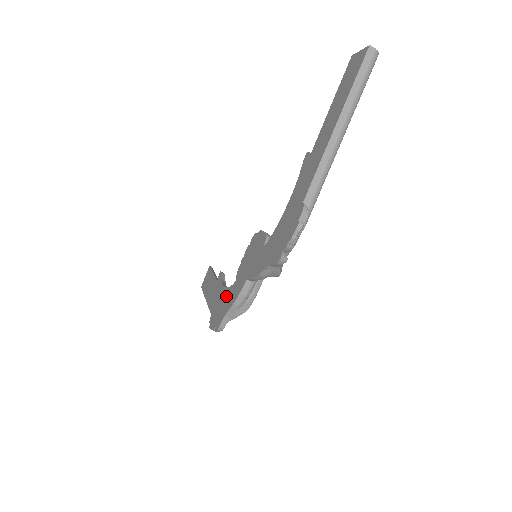
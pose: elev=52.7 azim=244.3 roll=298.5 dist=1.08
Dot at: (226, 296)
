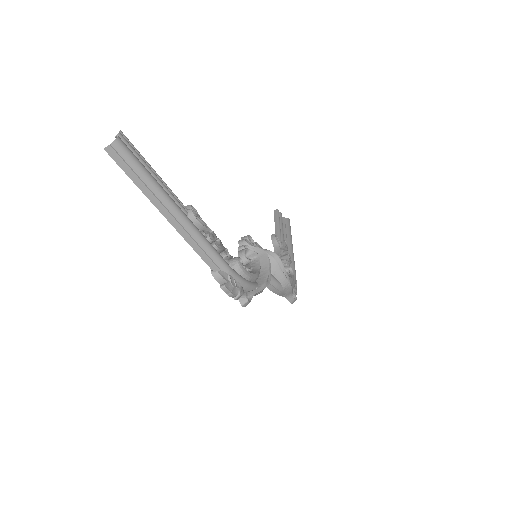
Dot at: occluded
